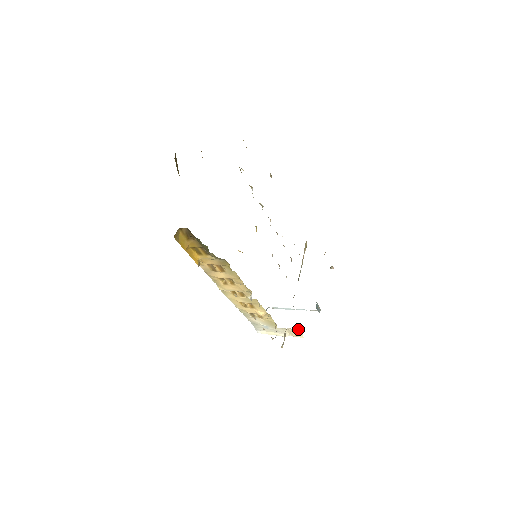
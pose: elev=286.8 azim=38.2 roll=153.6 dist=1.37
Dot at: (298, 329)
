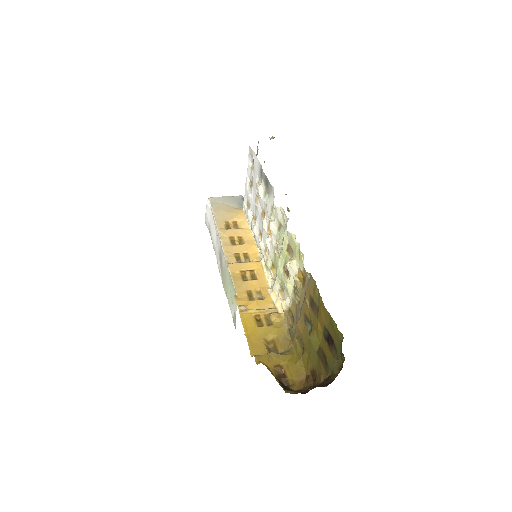
Dot at: occluded
